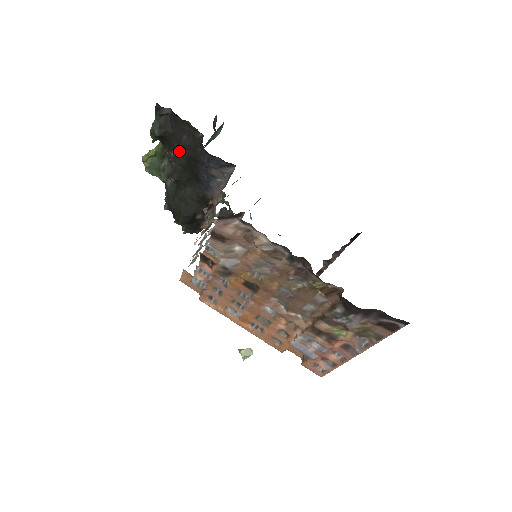
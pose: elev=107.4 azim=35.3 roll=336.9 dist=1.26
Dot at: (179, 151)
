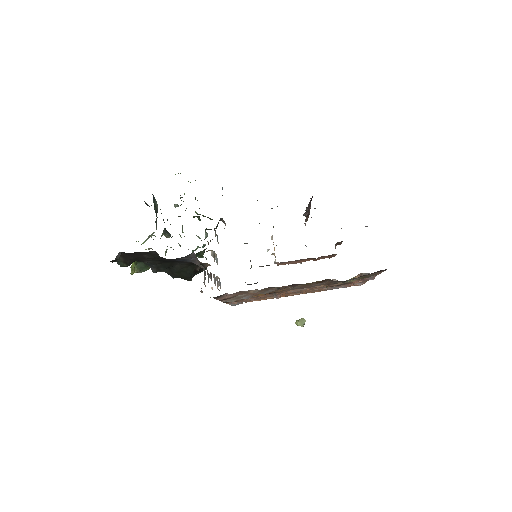
Dot at: (149, 261)
